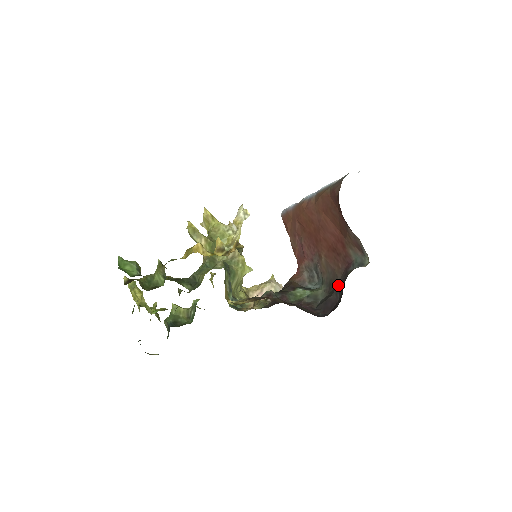
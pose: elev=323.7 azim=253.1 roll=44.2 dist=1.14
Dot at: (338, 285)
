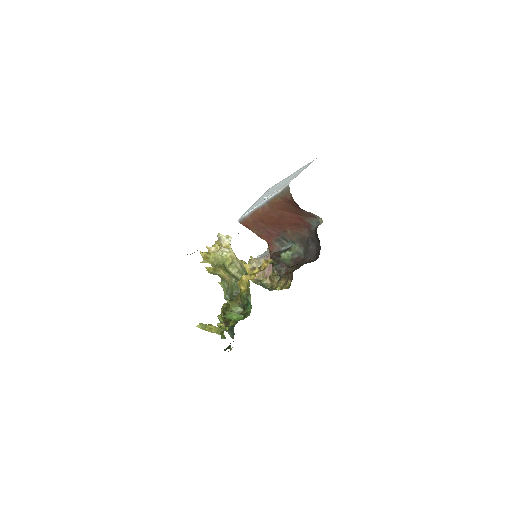
Dot at: (310, 240)
